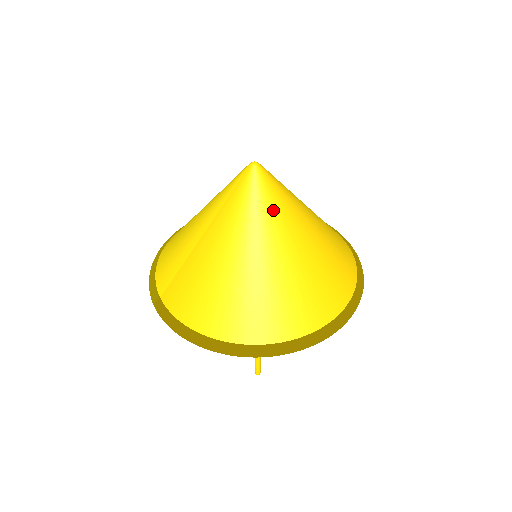
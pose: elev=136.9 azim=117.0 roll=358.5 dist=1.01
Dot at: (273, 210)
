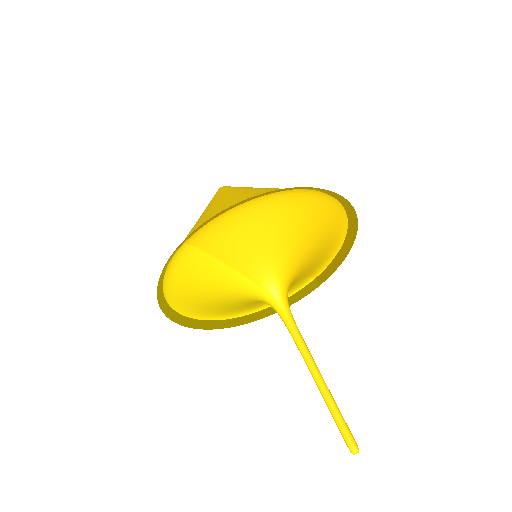
Dot at: occluded
